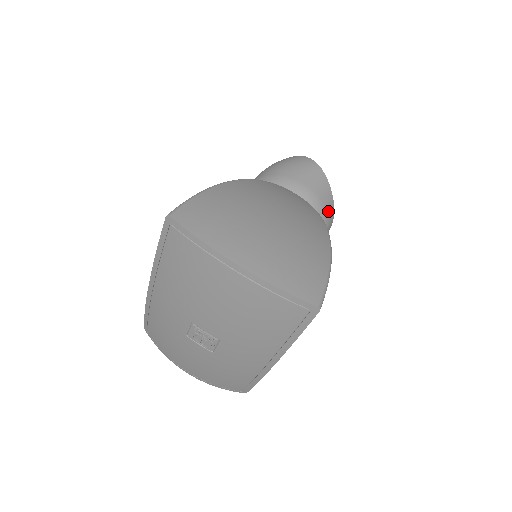
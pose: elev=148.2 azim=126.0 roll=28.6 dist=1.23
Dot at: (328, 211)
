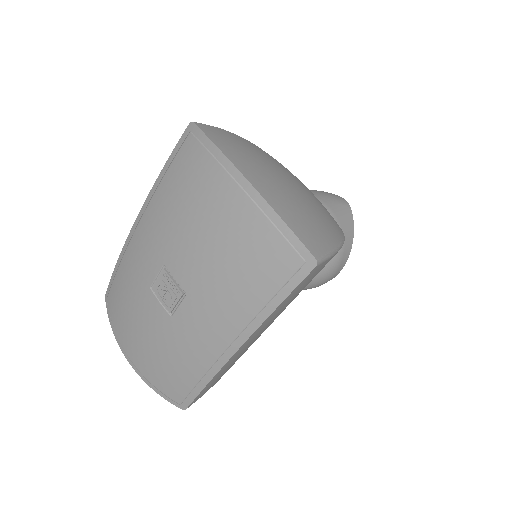
Dot at: (345, 245)
